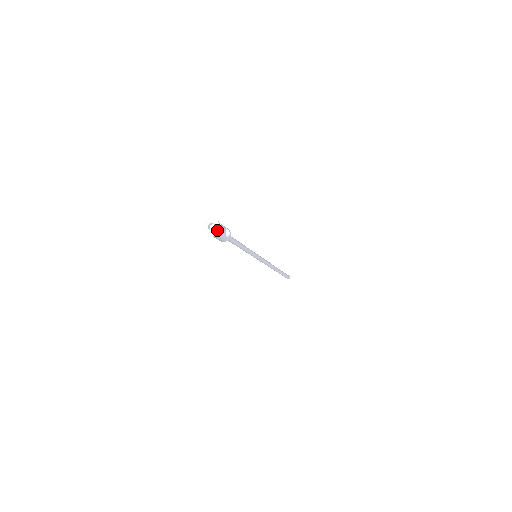
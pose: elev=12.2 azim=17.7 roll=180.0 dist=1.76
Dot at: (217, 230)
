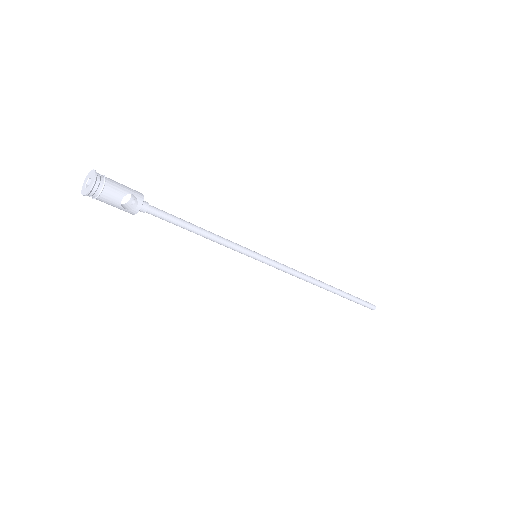
Dot at: (87, 192)
